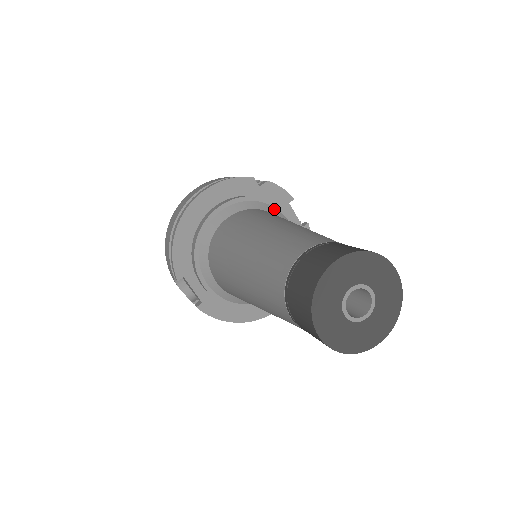
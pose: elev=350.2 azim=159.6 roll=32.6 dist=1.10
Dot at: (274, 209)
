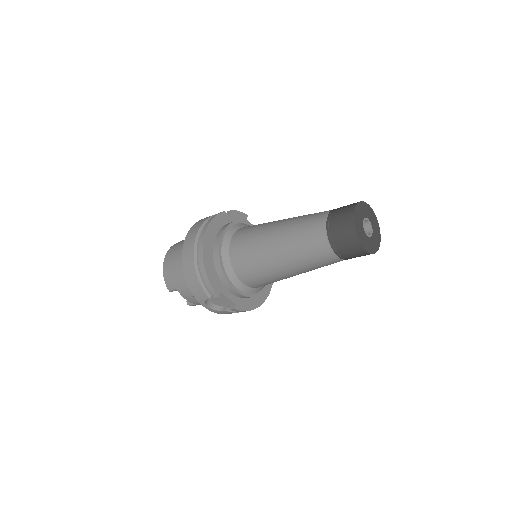
Dot at: (246, 225)
